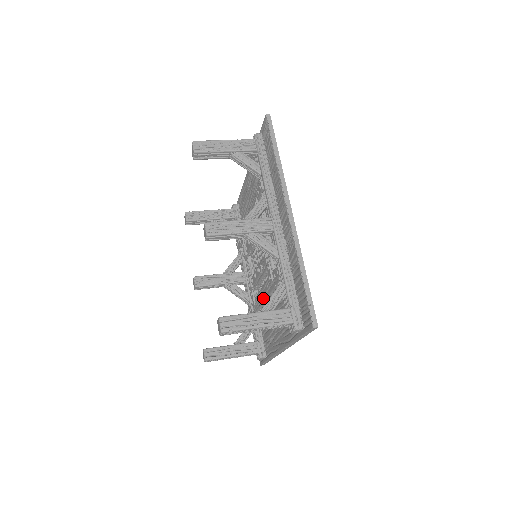
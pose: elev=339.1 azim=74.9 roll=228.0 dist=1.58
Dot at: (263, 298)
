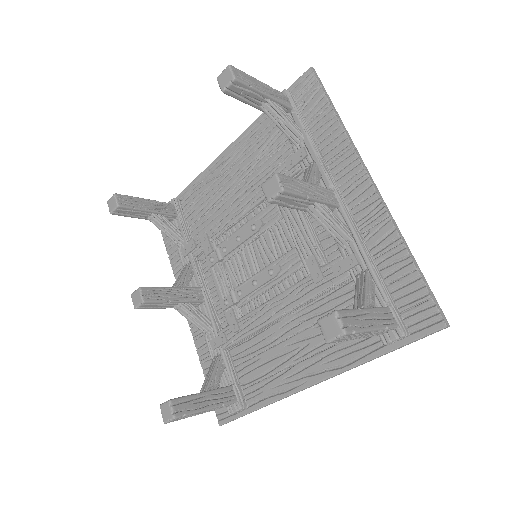
Dot at: (277, 312)
